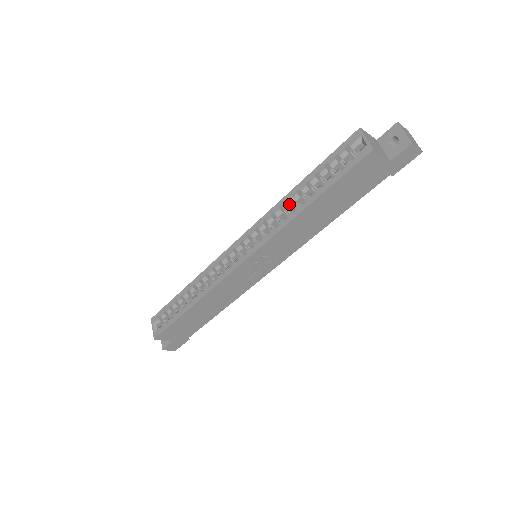
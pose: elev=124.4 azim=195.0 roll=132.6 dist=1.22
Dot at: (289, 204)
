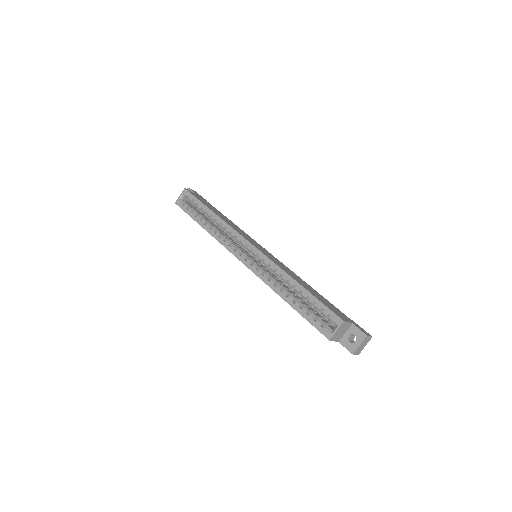
Dot at: (285, 281)
